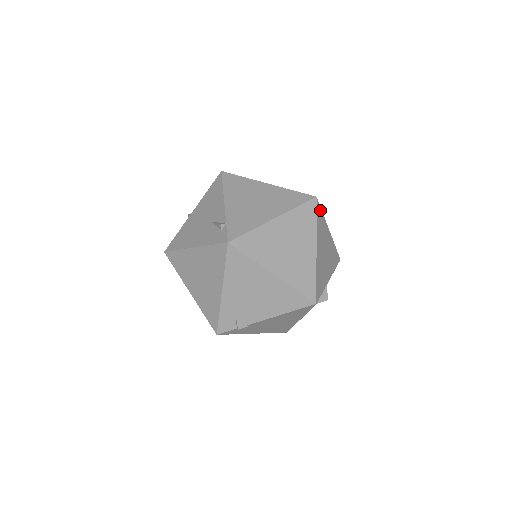
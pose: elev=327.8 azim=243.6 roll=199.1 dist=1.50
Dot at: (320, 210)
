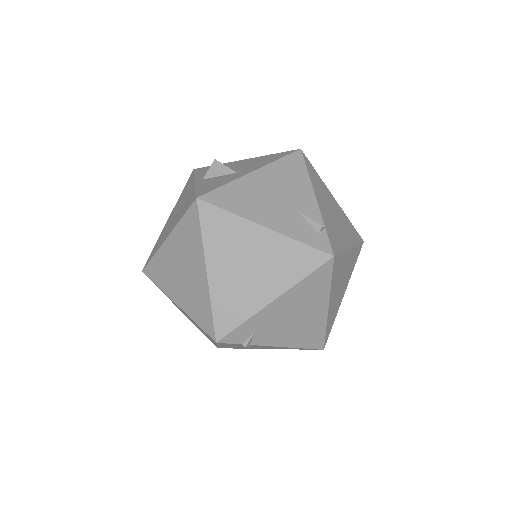
Dot at: occluded
